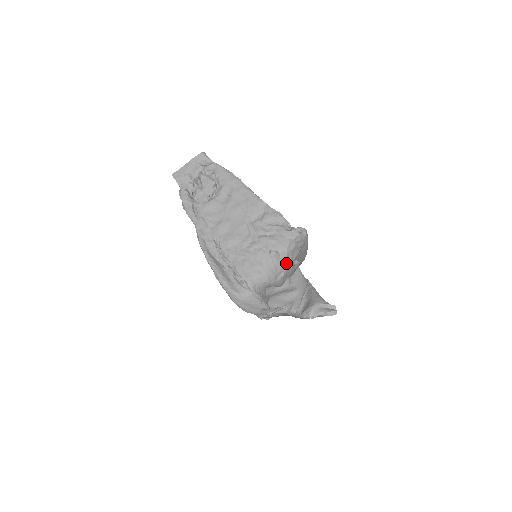
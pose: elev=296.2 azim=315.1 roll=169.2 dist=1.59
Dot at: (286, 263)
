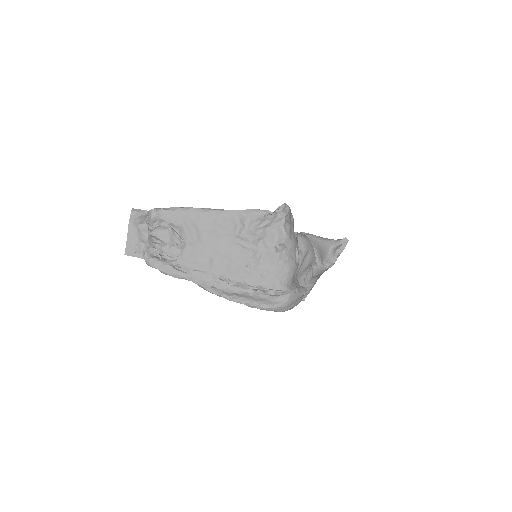
Dot at: (293, 245)
